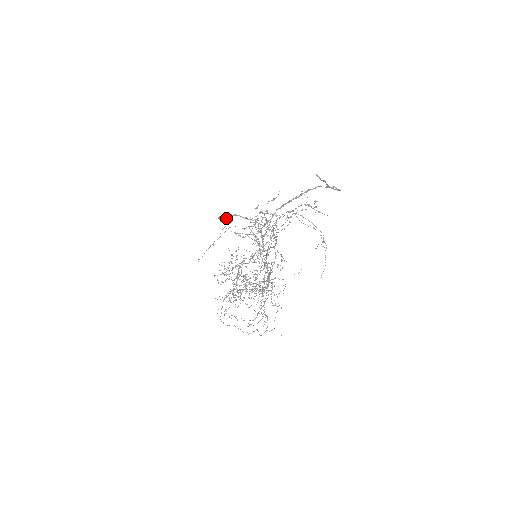
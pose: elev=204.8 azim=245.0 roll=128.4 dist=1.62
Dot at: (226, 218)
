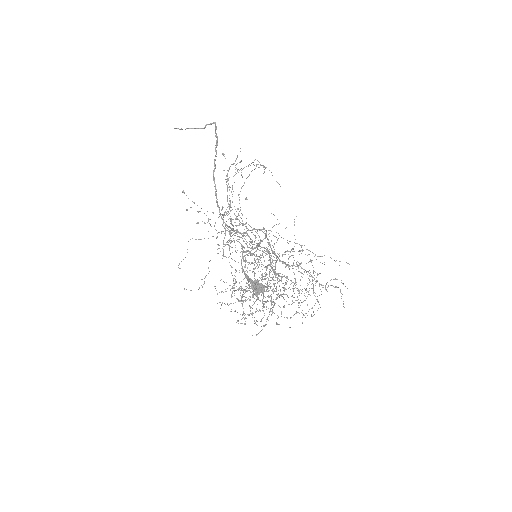
Dot at: (262, 288)
